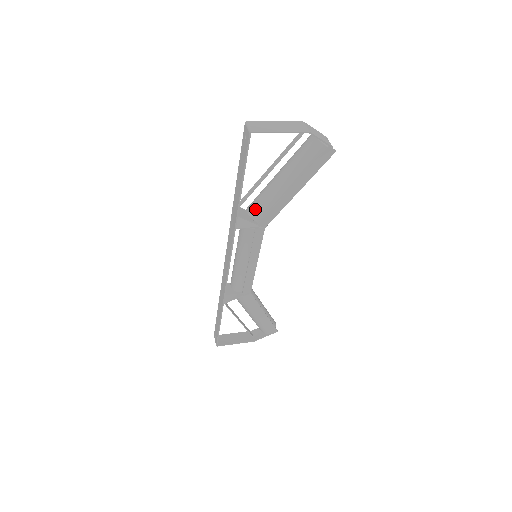
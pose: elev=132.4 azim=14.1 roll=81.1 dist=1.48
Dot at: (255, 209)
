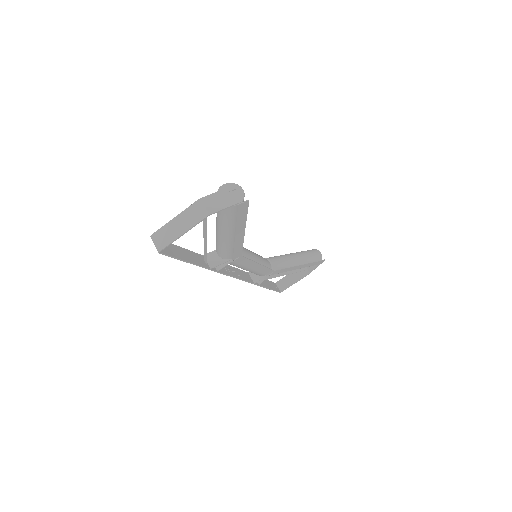
Dot at: (221, 254)
